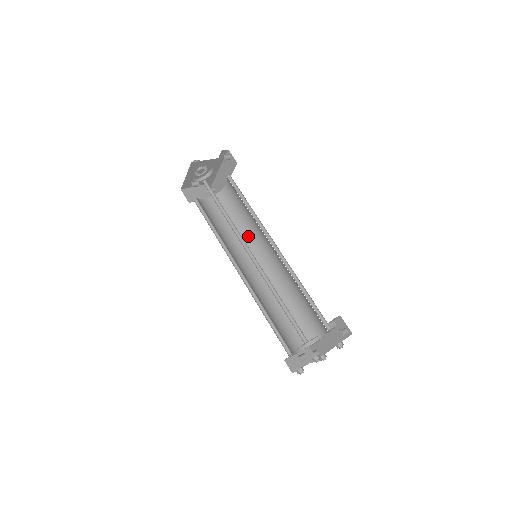
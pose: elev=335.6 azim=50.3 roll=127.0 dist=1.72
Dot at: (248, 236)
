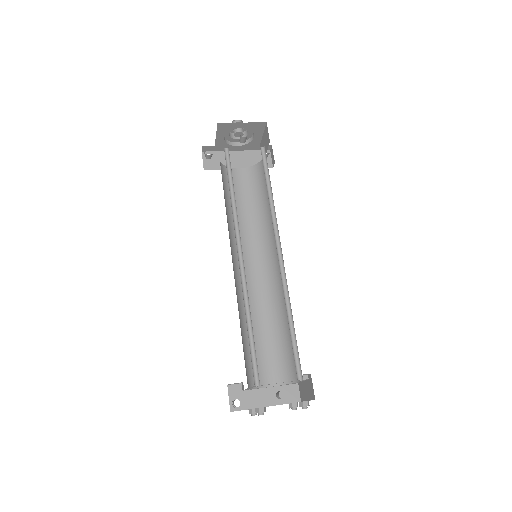
Dot at: occluded
